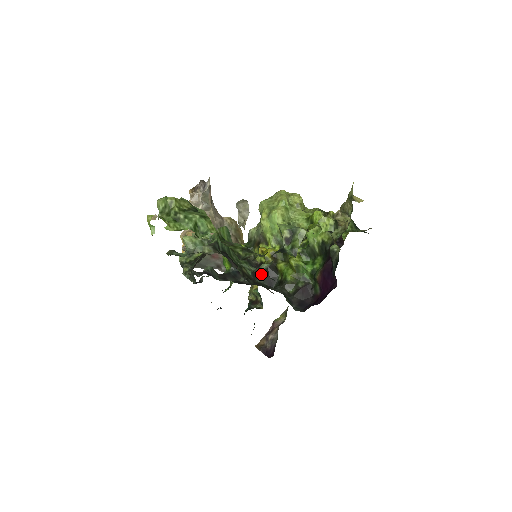
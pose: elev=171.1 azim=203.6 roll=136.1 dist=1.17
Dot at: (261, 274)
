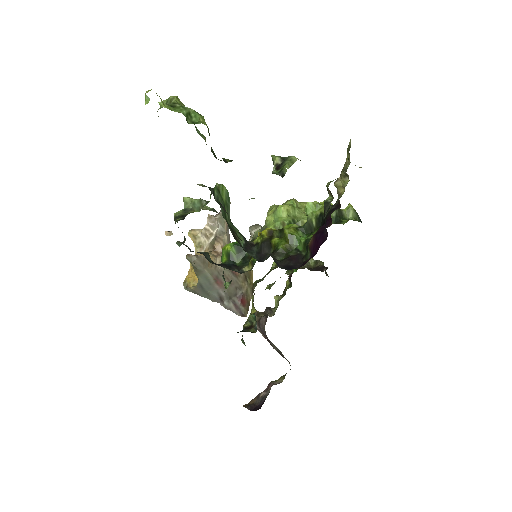
Dot at: (254, 250)
